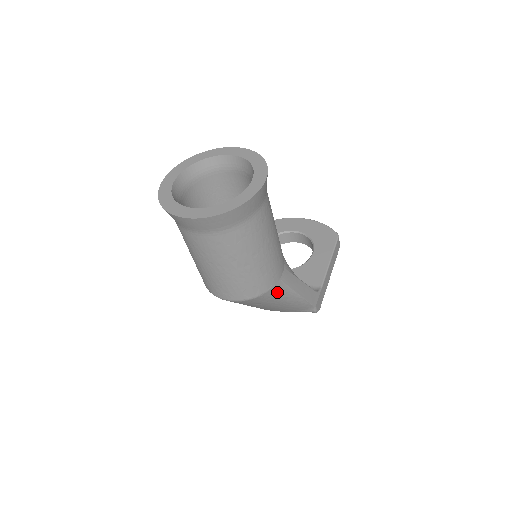
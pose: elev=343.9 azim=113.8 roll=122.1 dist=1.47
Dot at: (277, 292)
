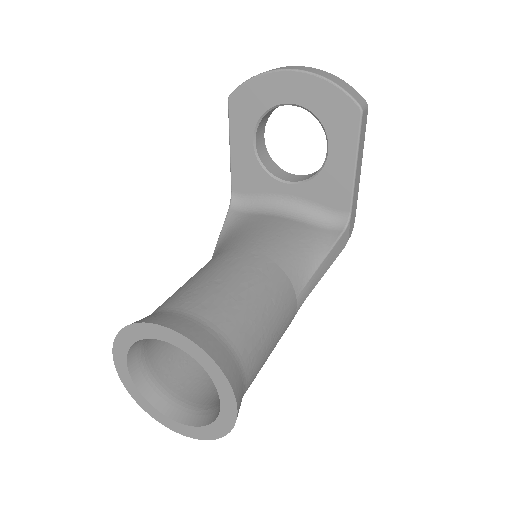
Dot at: occluded
